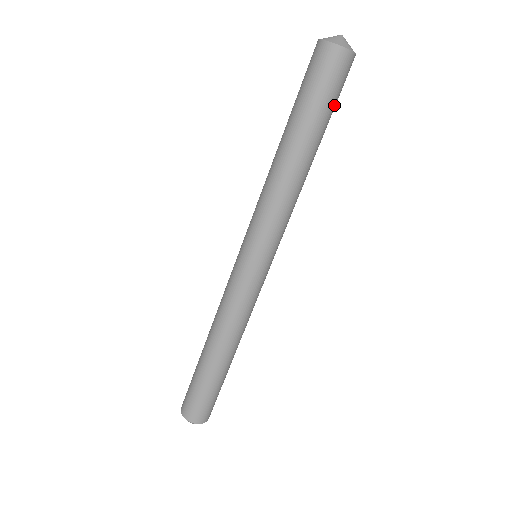
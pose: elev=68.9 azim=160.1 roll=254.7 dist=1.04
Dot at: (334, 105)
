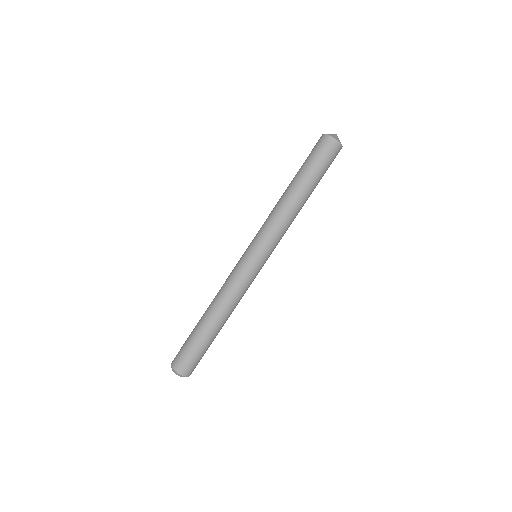
Dot at: (321, 167)
